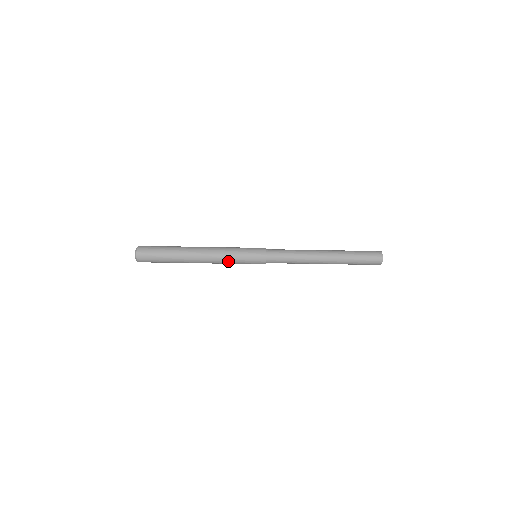
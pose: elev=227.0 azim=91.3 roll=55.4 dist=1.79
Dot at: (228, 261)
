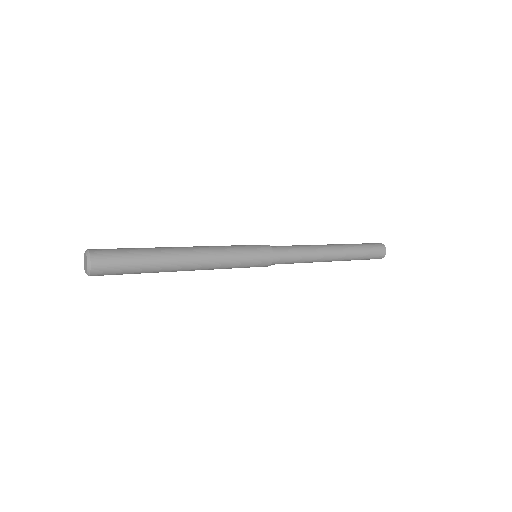
Dot at: (223, 268)
